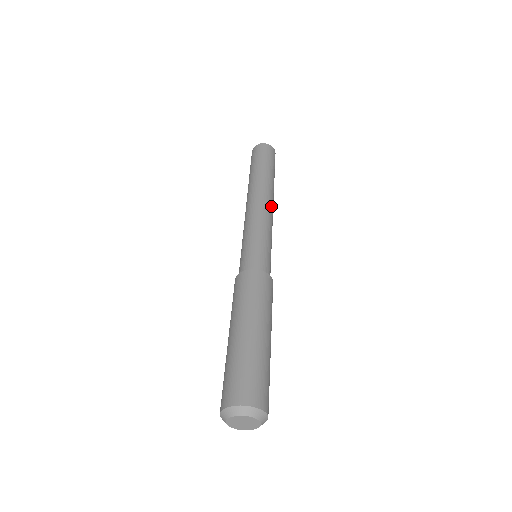
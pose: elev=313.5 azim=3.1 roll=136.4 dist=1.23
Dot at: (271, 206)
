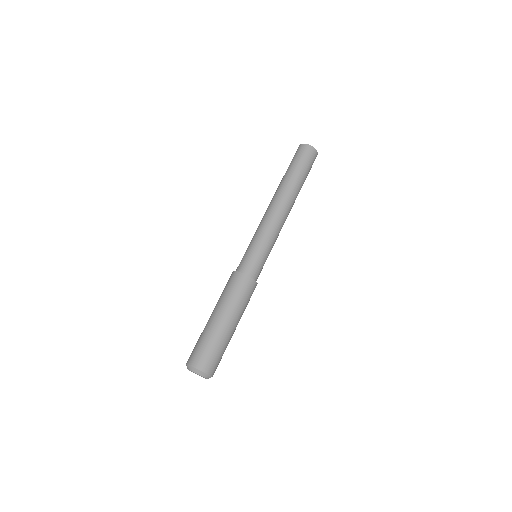
Dot at: occluded
